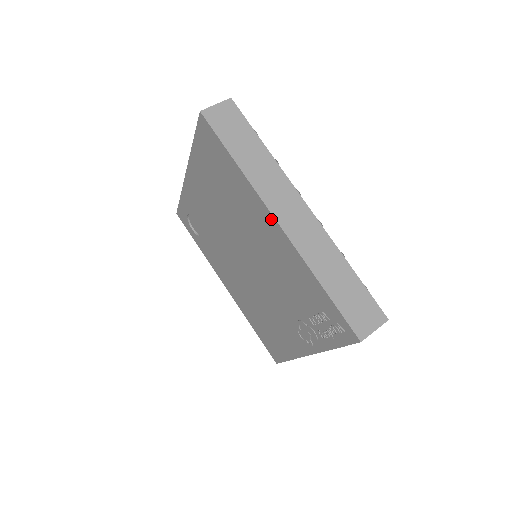
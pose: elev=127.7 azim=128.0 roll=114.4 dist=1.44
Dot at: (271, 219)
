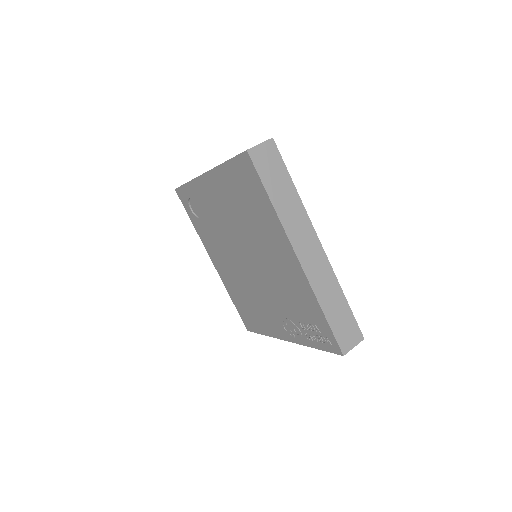
Dot at: (292, 253)
